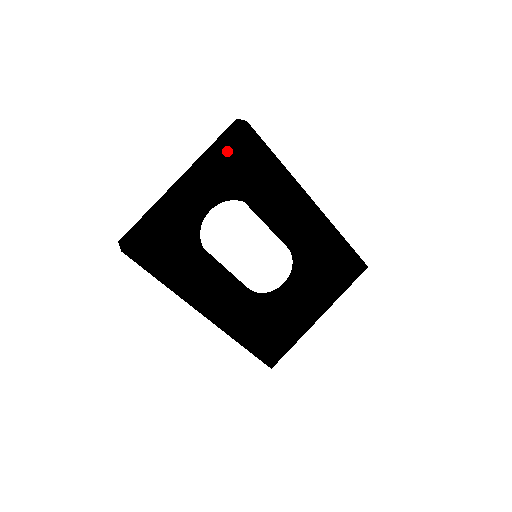
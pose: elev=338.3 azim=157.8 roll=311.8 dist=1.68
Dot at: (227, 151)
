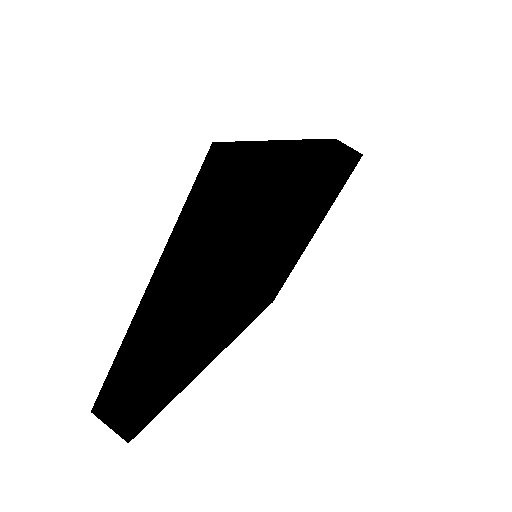
Dot at: (239, 241)
